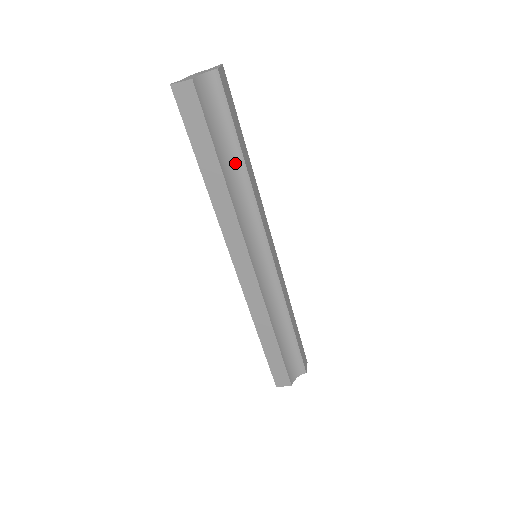
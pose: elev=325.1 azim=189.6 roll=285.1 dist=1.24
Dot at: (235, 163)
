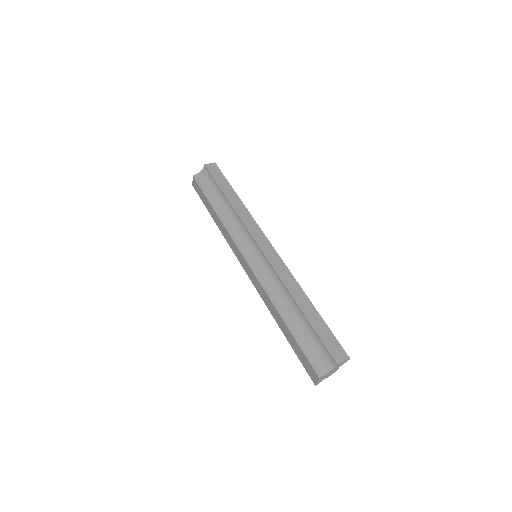
Dot at: (224, 203)
